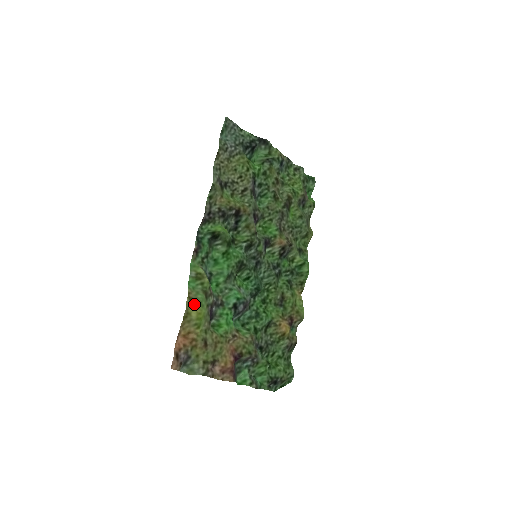
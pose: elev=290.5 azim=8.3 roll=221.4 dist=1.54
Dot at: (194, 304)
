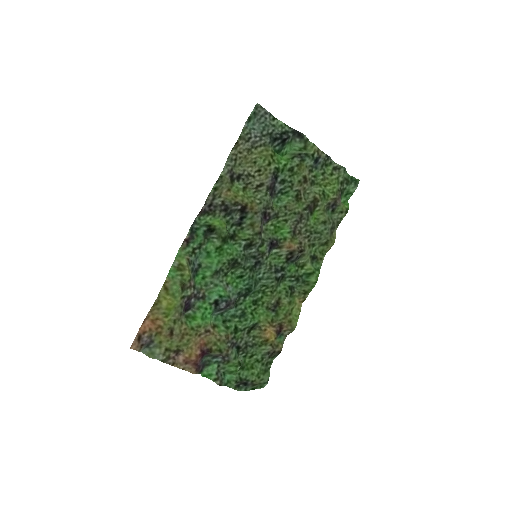
Dot at: (167, 294)
